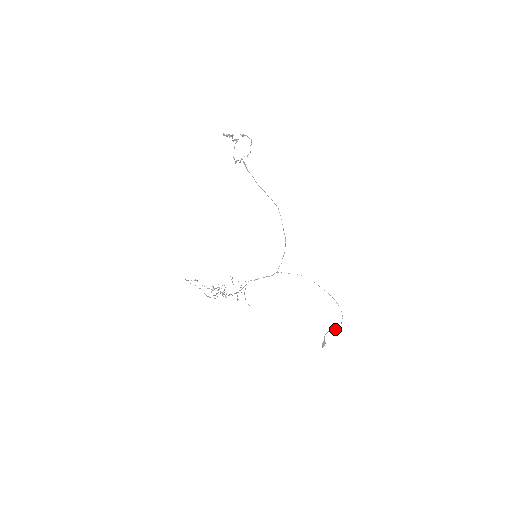
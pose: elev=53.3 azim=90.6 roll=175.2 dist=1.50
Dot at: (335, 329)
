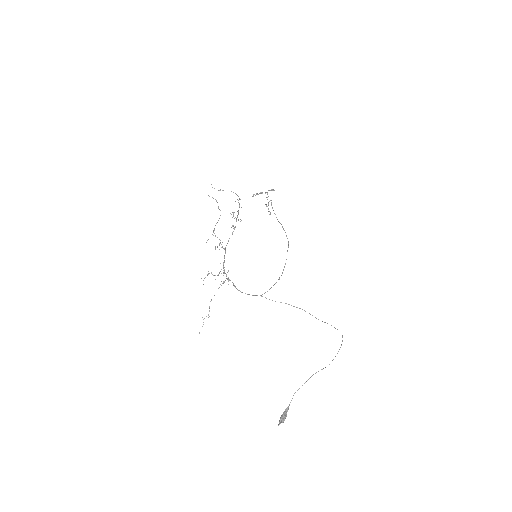
Dot at: (323, 368)
